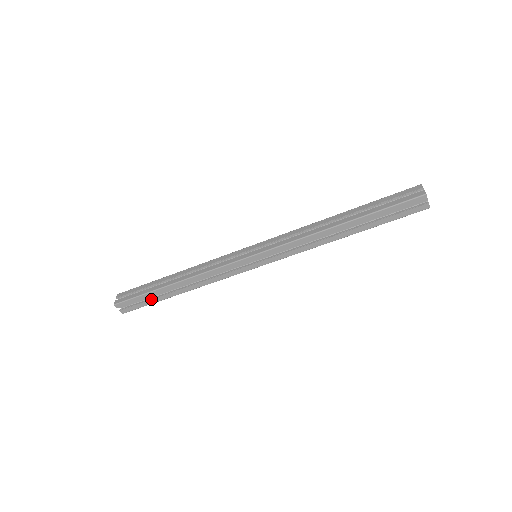
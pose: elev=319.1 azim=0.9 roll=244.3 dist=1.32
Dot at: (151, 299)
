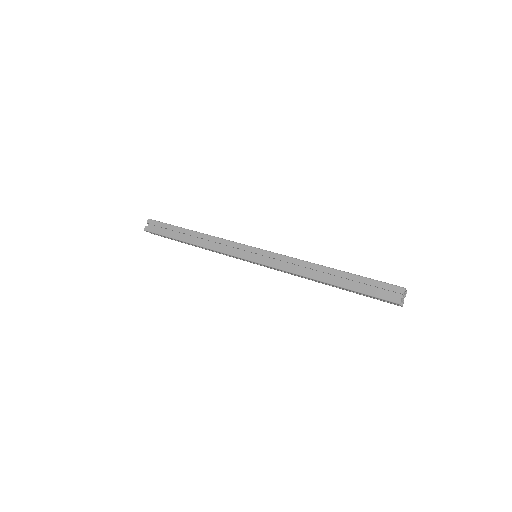
Dot at: (172, 239)
